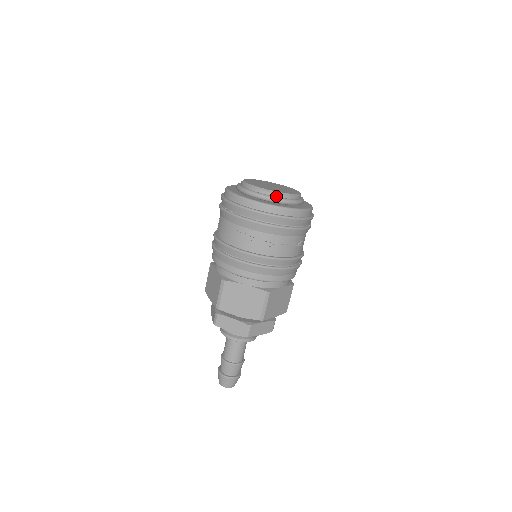
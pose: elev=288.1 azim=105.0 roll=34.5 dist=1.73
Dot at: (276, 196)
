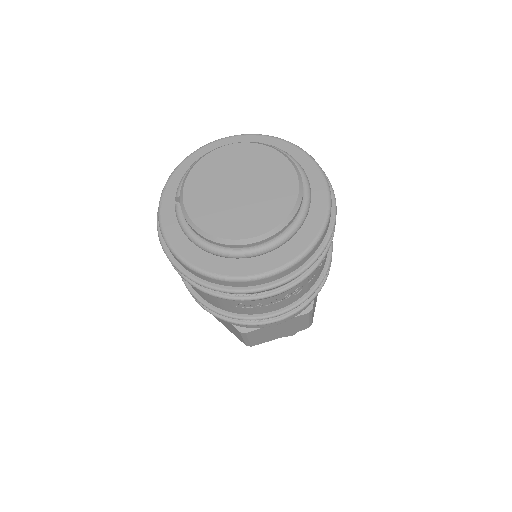
Dot at: (275, 236)
